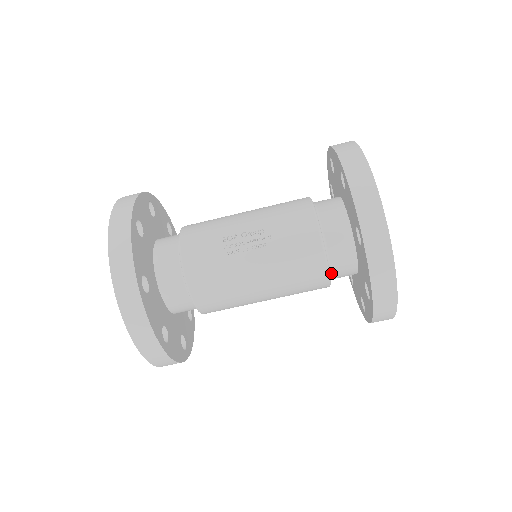
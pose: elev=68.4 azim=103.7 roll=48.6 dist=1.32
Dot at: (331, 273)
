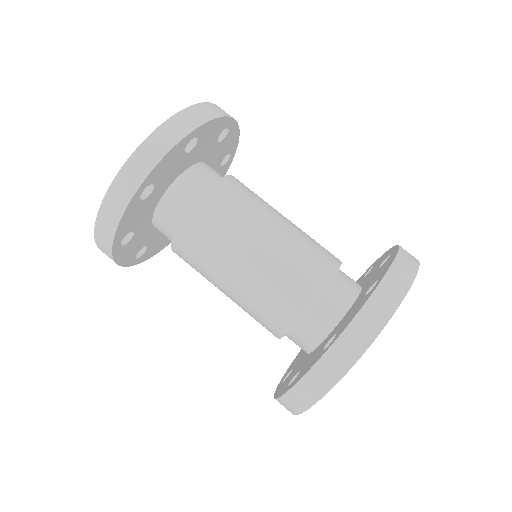
Dot at: (327, 287)
